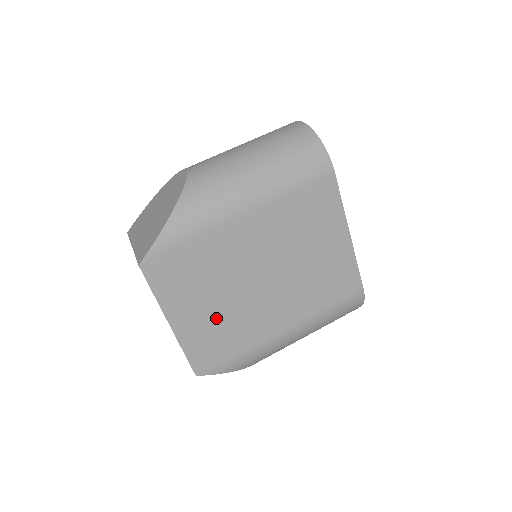
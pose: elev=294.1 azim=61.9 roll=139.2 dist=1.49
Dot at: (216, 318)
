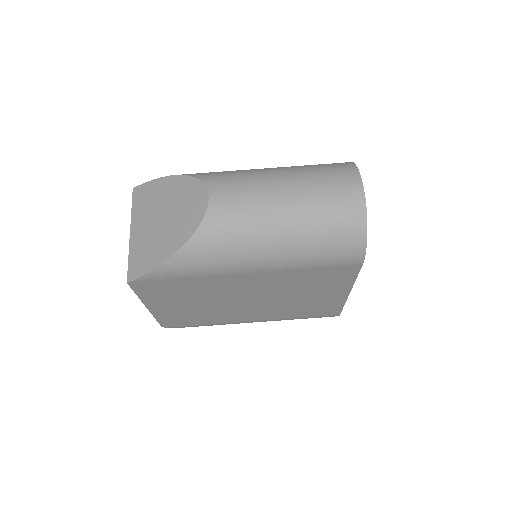
Dot at: (192, 310)
